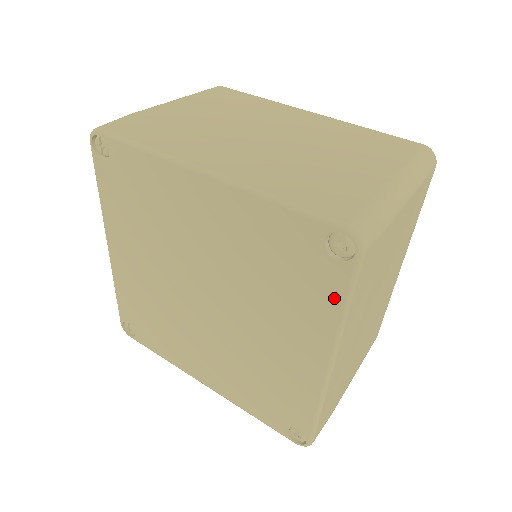
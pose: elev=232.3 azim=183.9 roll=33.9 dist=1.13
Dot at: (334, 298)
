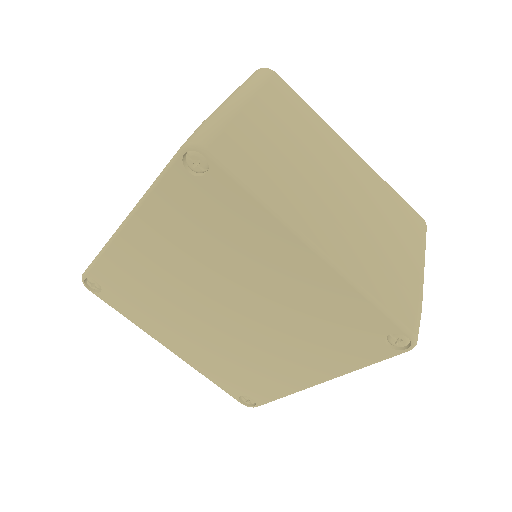
Dot at: (241, 199)
